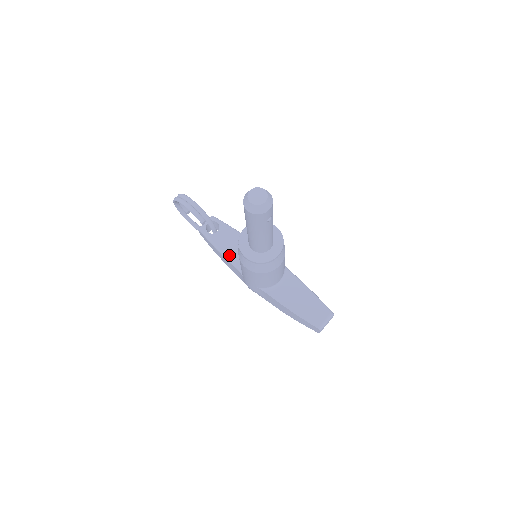
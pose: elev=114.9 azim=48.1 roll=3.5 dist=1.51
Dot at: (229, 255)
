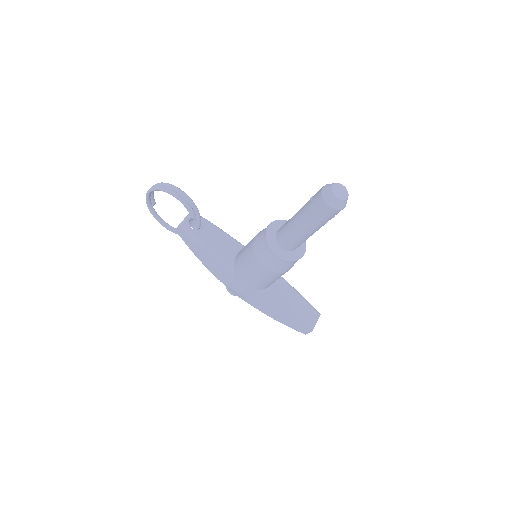
Dot at: (218, 254)
